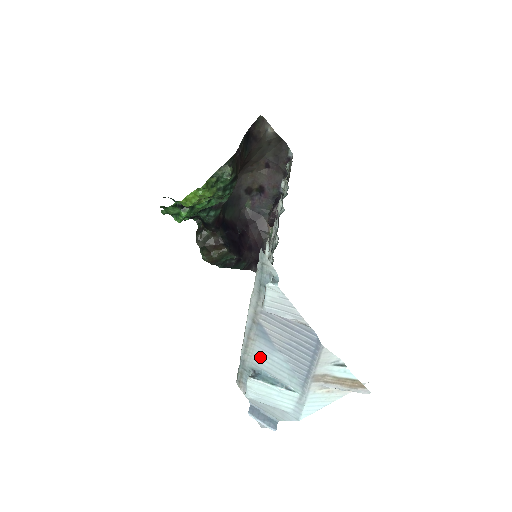
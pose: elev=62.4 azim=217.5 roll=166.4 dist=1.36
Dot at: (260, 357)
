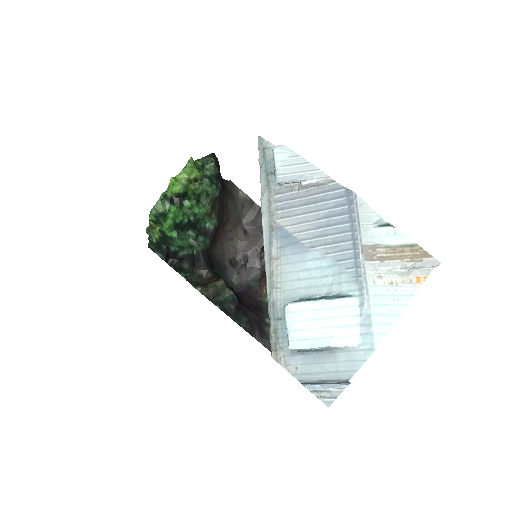
Dot at: (292, 279)
